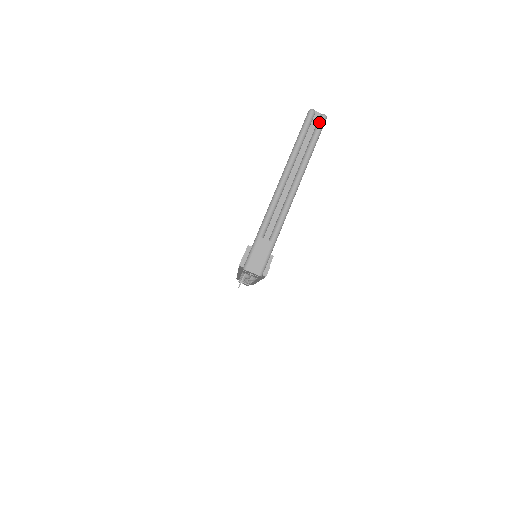
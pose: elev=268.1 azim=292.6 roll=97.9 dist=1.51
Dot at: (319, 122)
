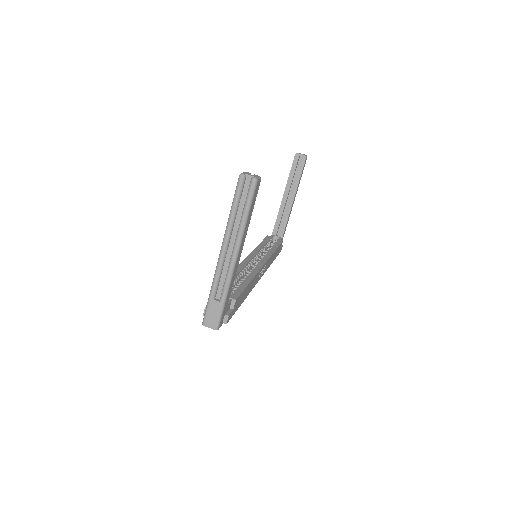
Dot at: (249, 188)
